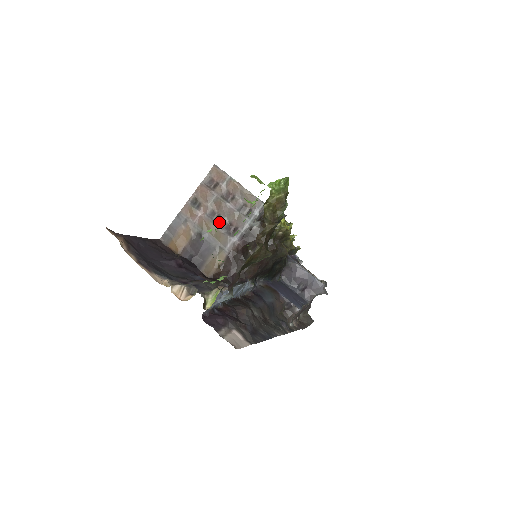
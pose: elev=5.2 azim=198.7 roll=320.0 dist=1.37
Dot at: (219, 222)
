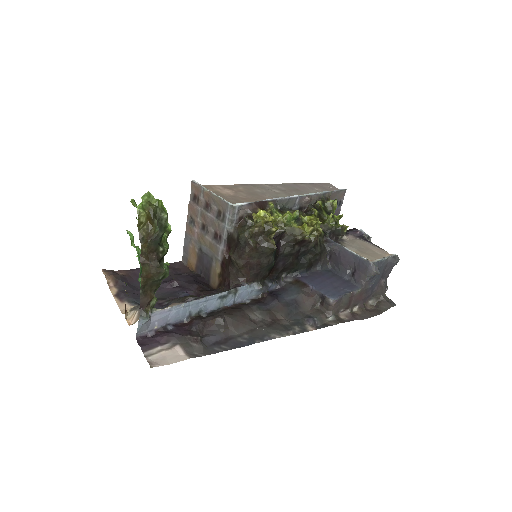
Dot at: (209, 234)
